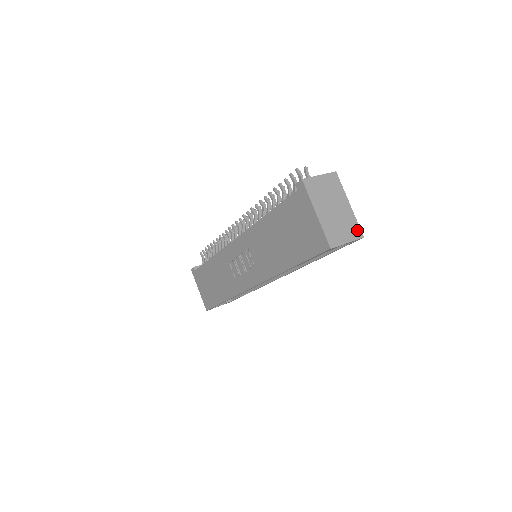
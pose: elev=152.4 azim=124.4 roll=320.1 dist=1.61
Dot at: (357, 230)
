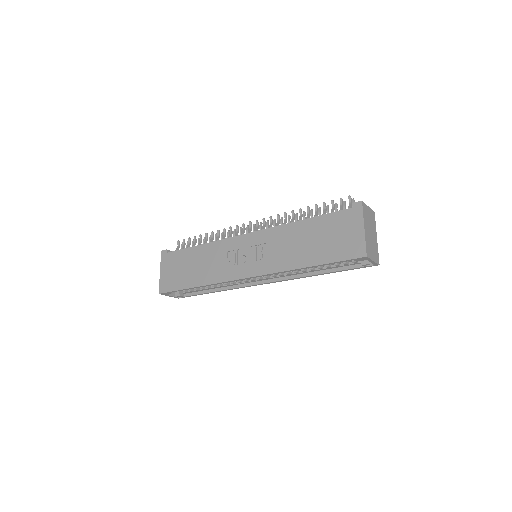
Dot at: (378, 257)
